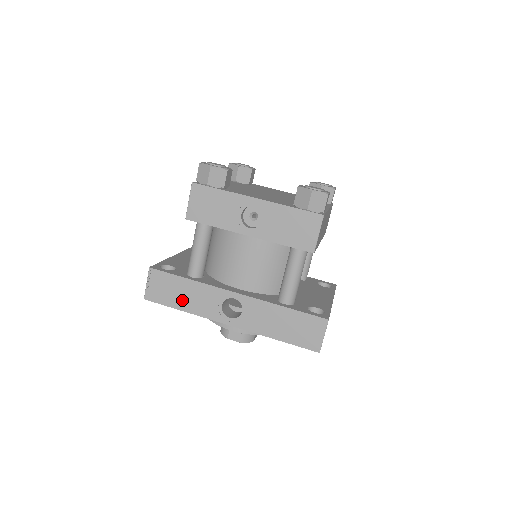
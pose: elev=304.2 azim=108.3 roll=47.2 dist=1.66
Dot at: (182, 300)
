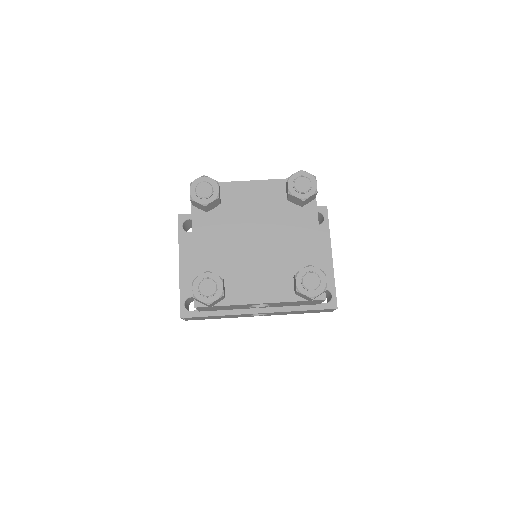
Dot at: occluded
